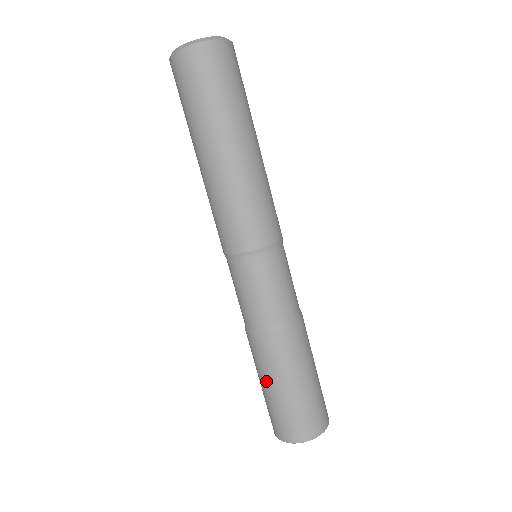
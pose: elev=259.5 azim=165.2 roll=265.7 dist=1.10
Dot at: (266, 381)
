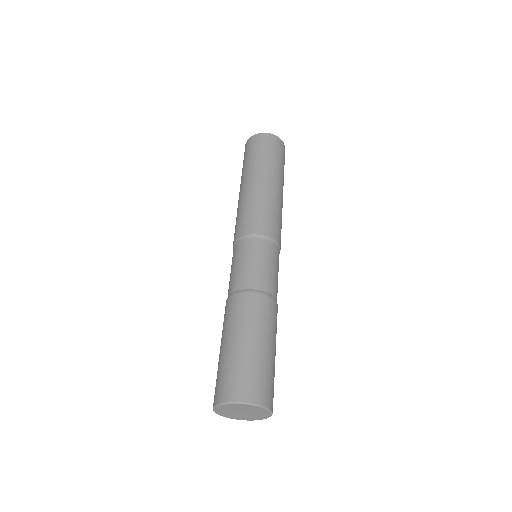
Dot at: (223, 340)
